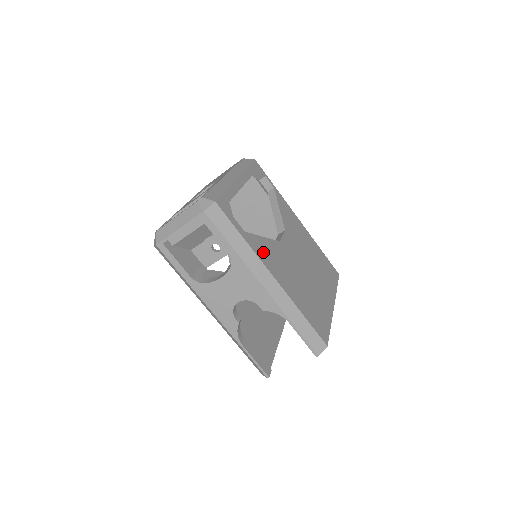
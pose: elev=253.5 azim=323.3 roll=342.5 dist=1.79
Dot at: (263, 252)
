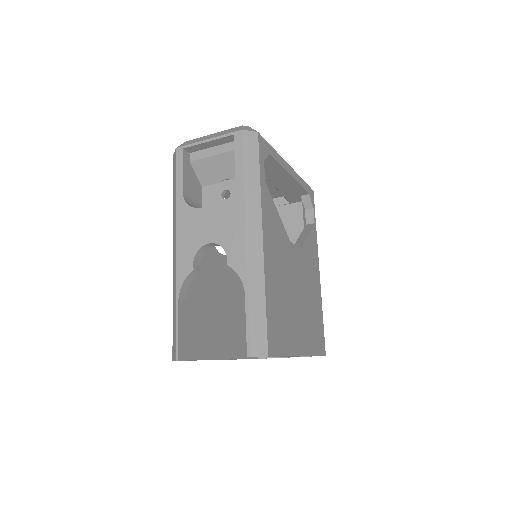
Dot at: (269, 214)
